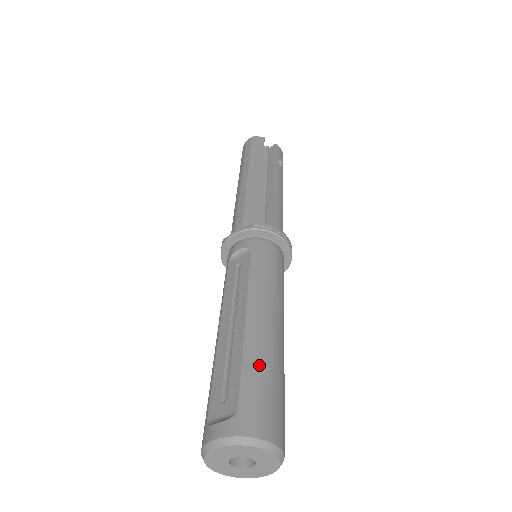
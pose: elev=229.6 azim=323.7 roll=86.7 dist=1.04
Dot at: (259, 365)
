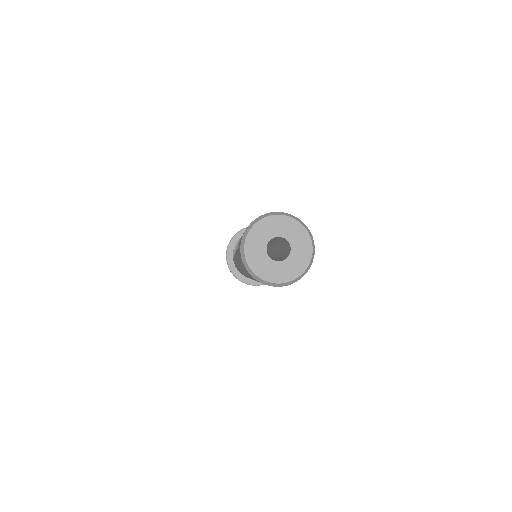
Dot at: occluded
